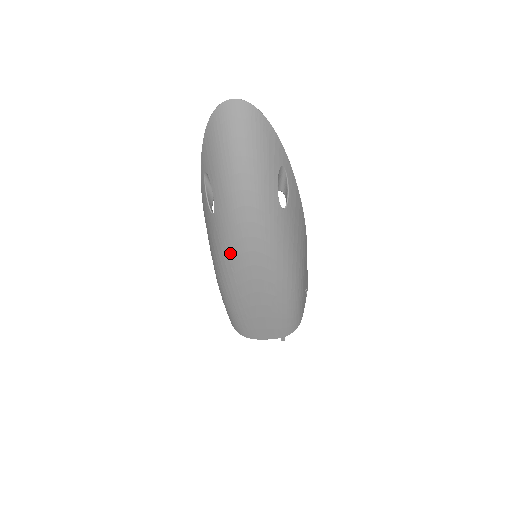
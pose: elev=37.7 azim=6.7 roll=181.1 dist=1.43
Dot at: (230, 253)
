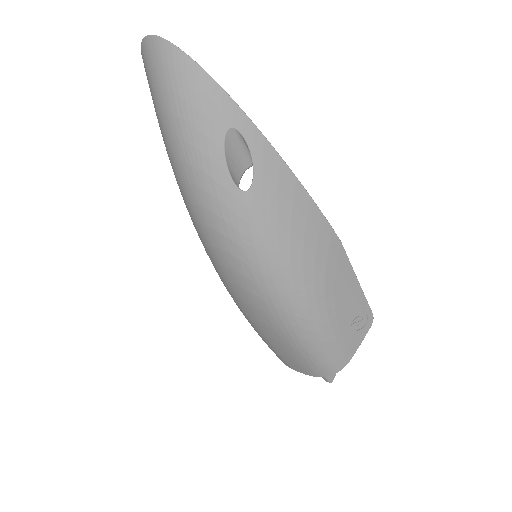
Dot at: (203, 245)
